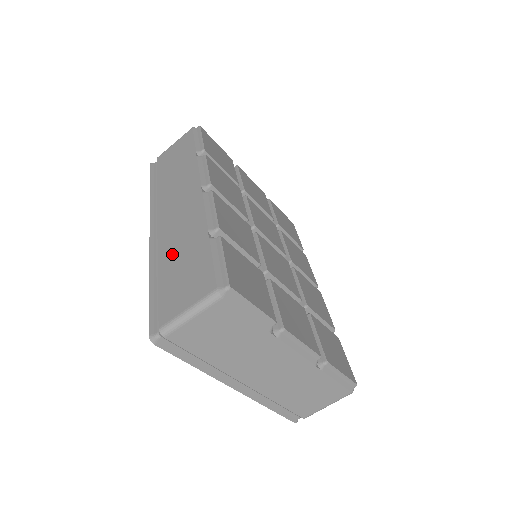
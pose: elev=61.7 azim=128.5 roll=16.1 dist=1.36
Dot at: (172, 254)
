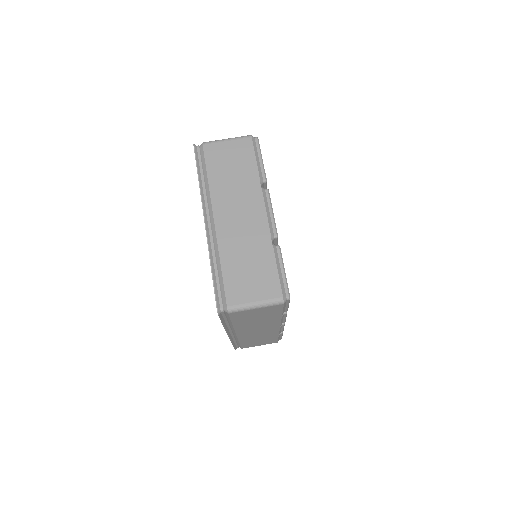
Dot at: occluded
